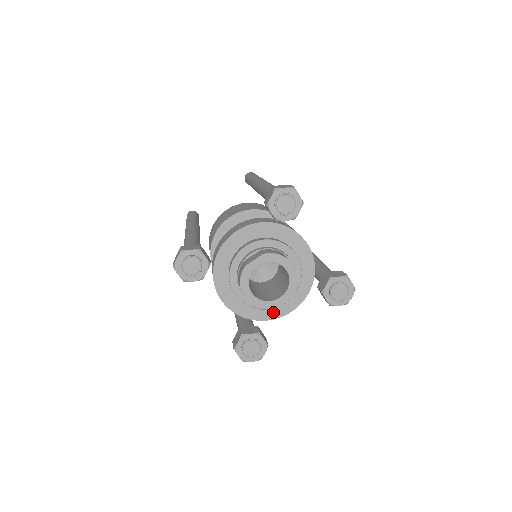
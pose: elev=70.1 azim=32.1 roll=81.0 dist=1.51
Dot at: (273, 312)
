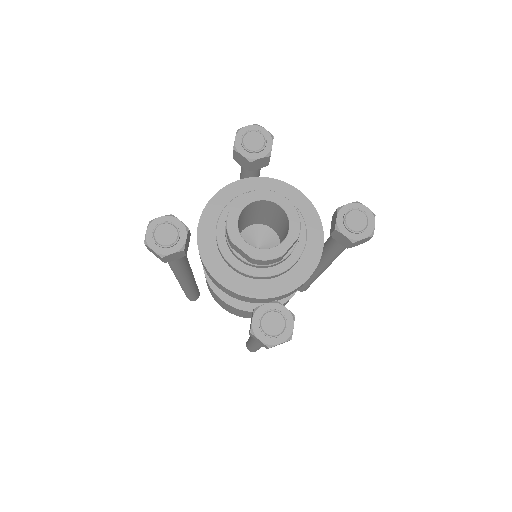
Dot at: (288, 282)
